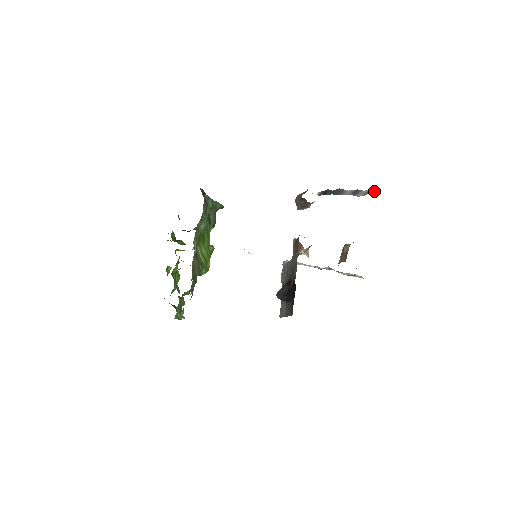
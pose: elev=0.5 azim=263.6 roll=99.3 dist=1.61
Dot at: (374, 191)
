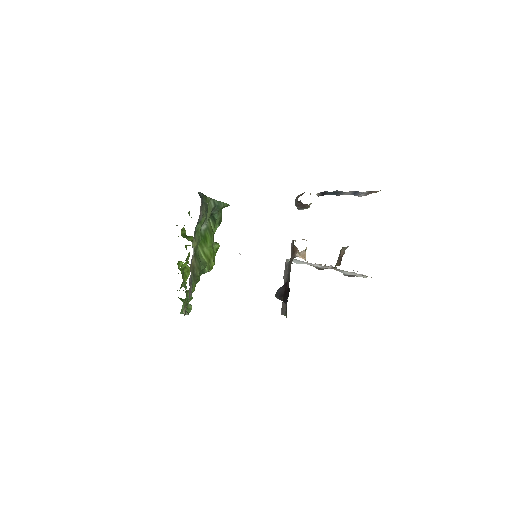
Dot at: (374, 192)
